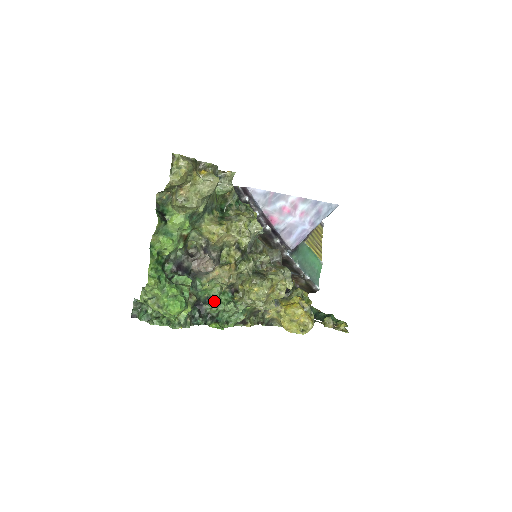
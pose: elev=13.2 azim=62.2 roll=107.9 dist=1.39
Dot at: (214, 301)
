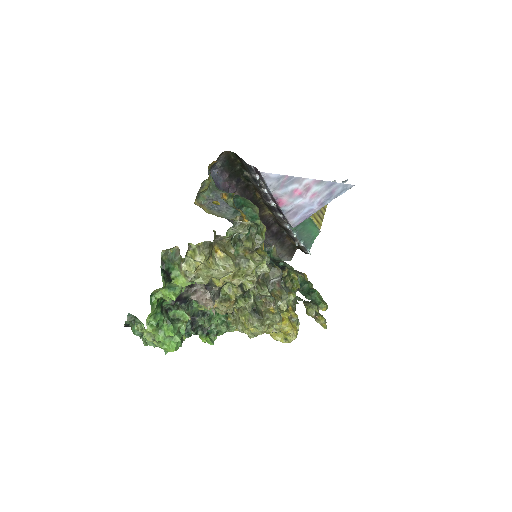
Dot at: (208, 317)
